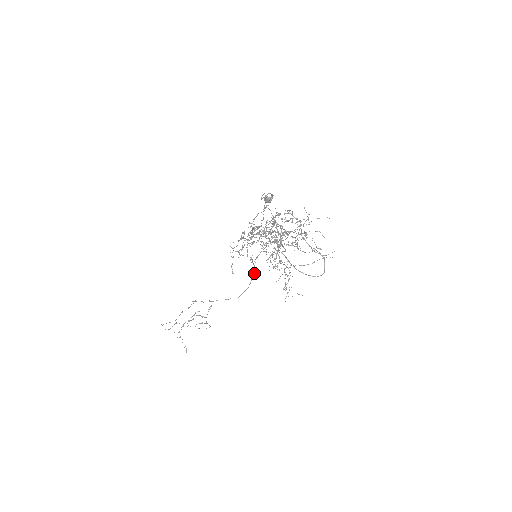
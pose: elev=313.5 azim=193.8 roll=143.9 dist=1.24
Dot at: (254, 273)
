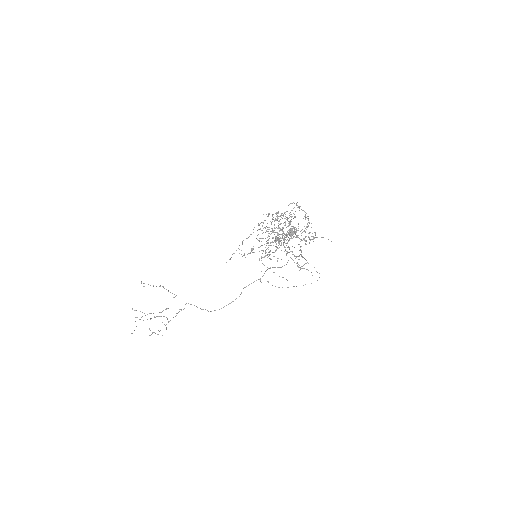
Dot at: occluded
